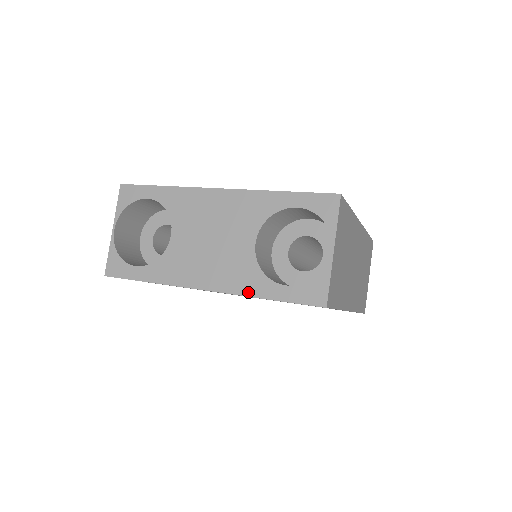
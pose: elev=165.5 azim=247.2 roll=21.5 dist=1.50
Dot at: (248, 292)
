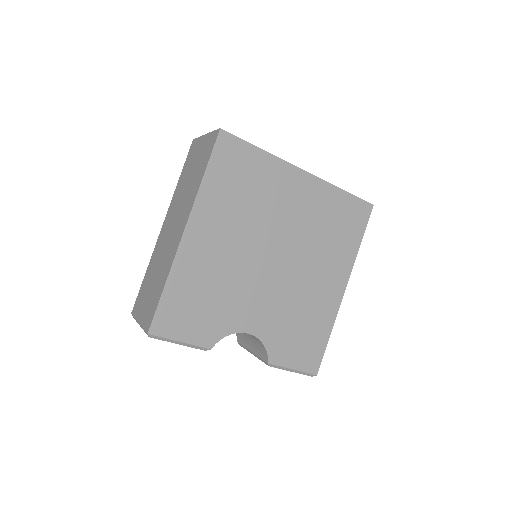
Dot at: (331, 184)
